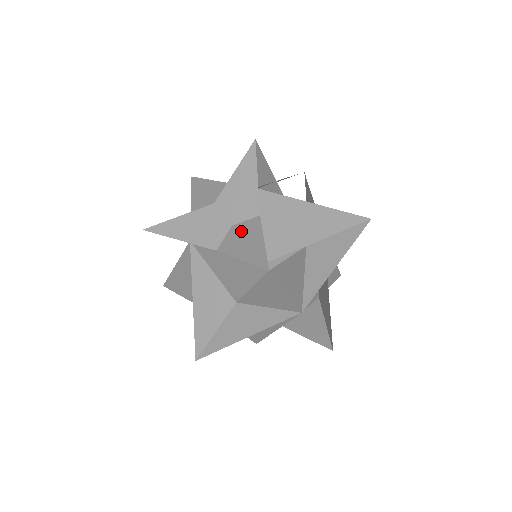
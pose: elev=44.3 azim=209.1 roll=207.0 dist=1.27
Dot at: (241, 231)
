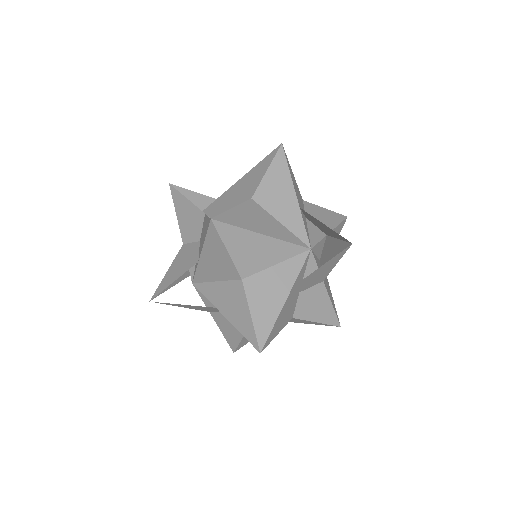
Dot at: (202, 234)
